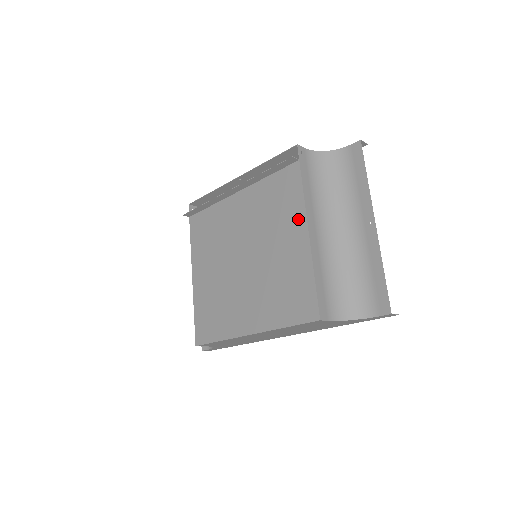
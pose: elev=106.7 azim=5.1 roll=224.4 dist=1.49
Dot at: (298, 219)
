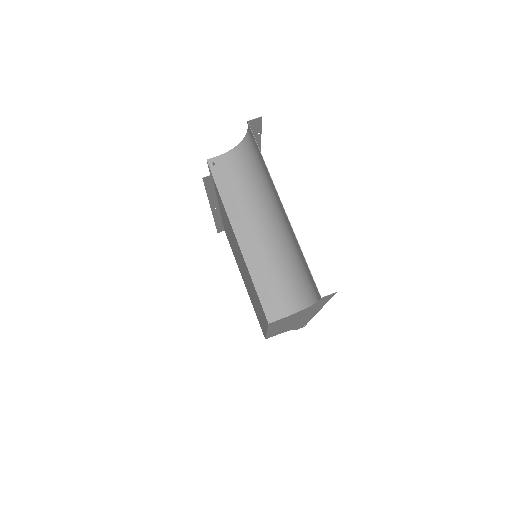
Dot at: (232, 231)
